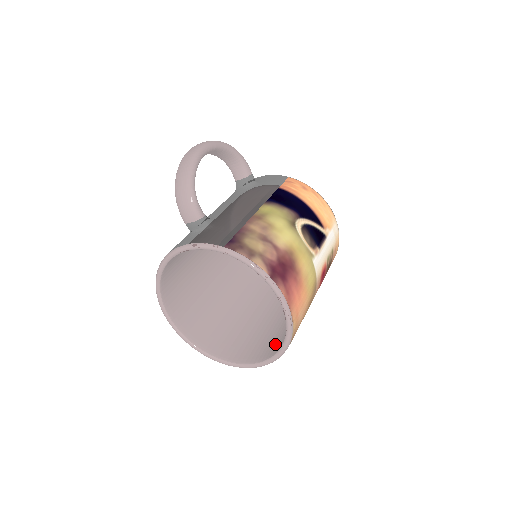
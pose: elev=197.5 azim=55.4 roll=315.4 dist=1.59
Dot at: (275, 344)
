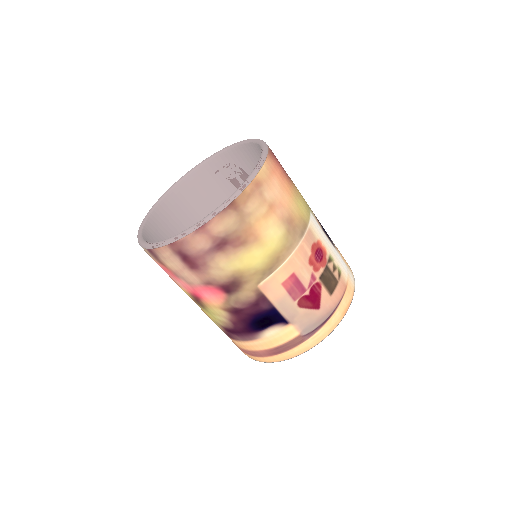
Dot at: occluded
